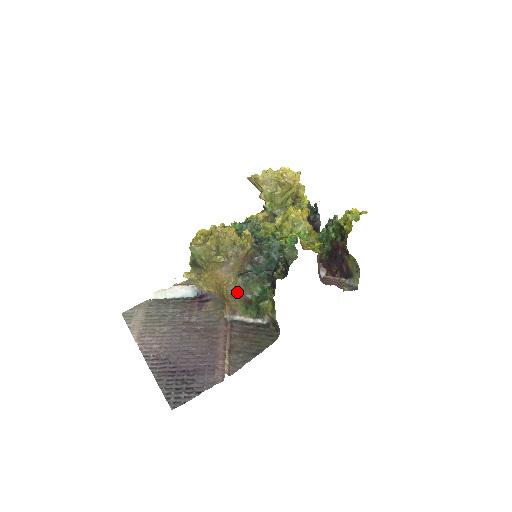
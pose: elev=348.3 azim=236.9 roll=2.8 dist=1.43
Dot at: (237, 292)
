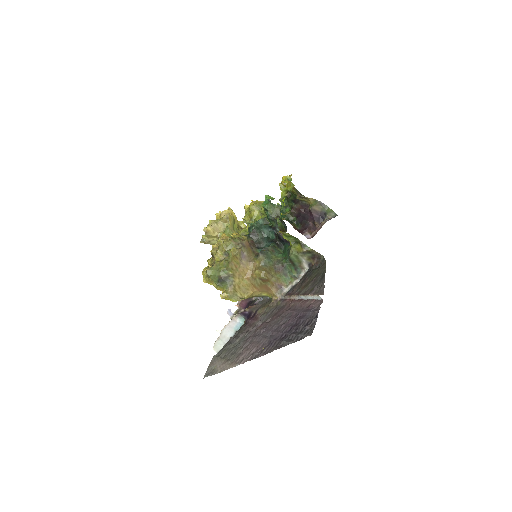
Dot at: (268, 267)
